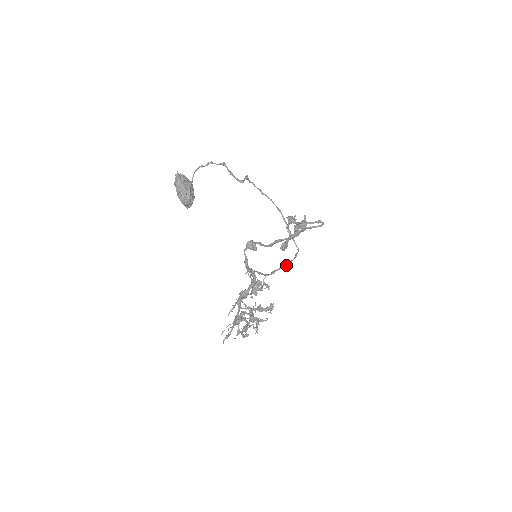
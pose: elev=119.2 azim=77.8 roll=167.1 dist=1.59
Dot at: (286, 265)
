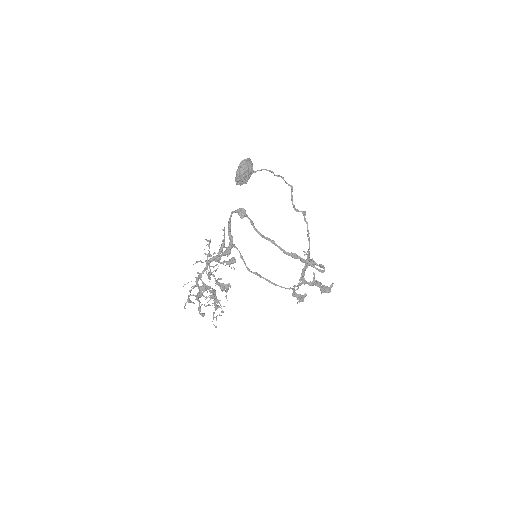
Dot at: (273, 283)
